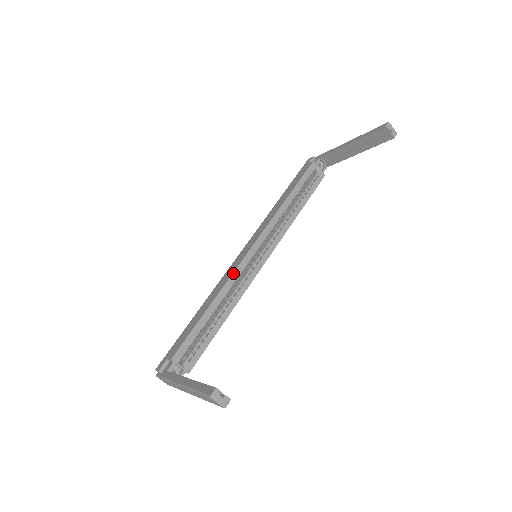
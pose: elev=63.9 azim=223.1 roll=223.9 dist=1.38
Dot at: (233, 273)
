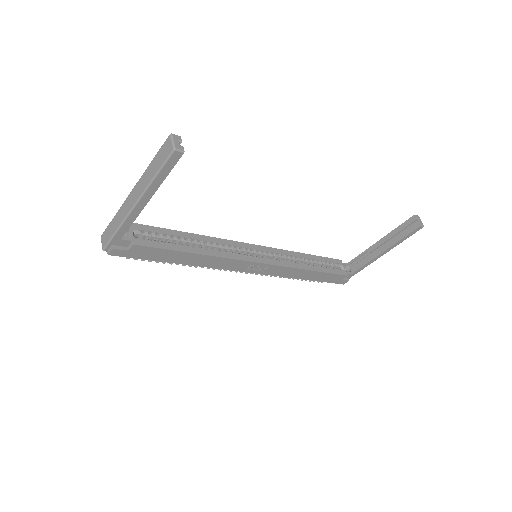
Dot at: (229, 240)
